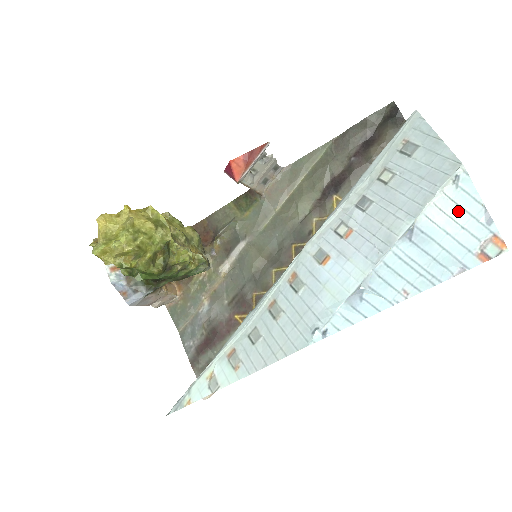
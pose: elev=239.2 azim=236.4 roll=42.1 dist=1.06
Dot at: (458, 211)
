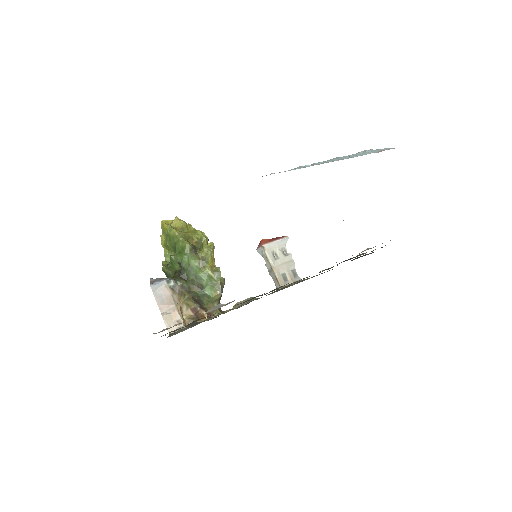
Dot at: occluded
